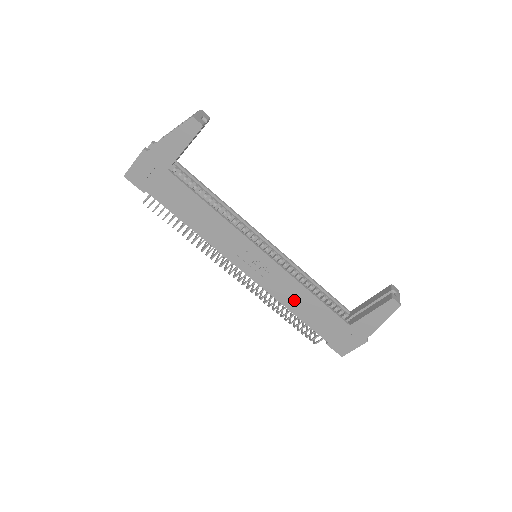
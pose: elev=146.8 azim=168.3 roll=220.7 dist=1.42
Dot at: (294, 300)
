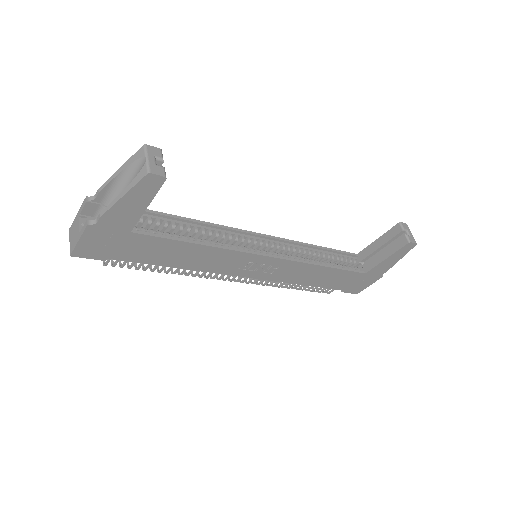
Dot at: (307, 277)
